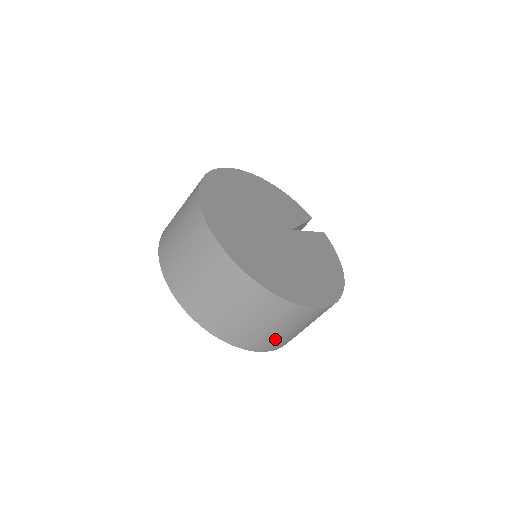
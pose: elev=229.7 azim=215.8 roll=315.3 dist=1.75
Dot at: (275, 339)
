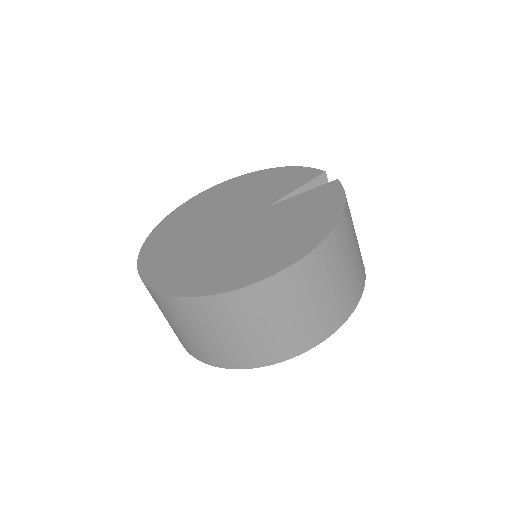
Dot at: (256, 345)
